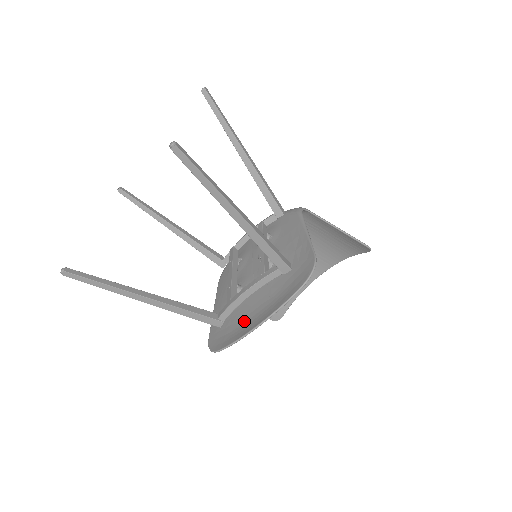
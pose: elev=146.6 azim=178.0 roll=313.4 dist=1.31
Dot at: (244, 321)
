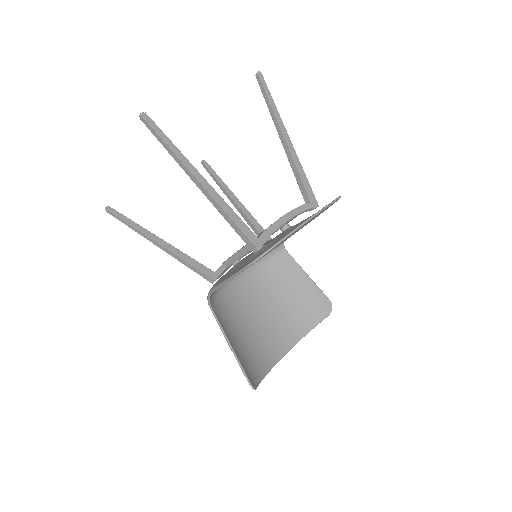
Dot at: occluded
